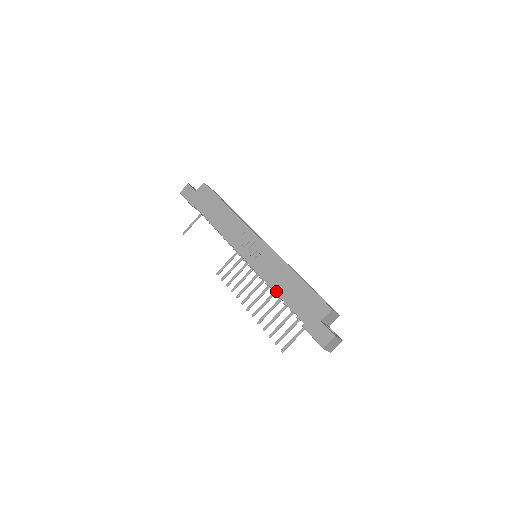
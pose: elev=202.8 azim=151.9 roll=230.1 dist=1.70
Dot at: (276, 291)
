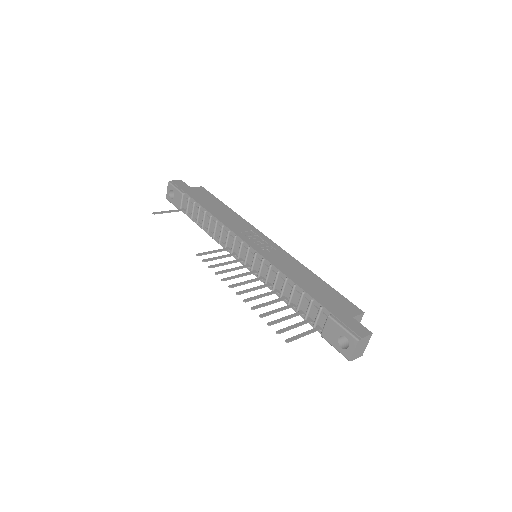
Dot at: (293, 280)
